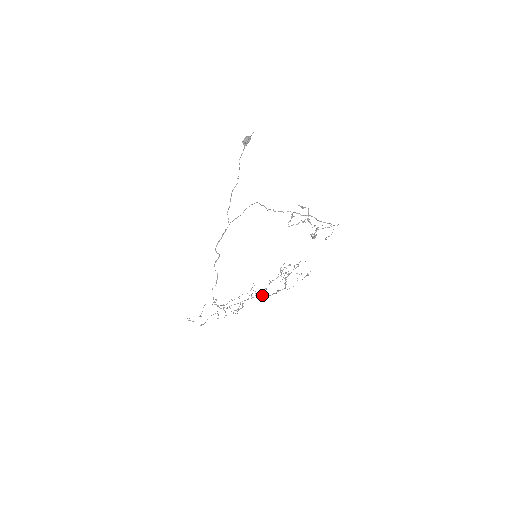
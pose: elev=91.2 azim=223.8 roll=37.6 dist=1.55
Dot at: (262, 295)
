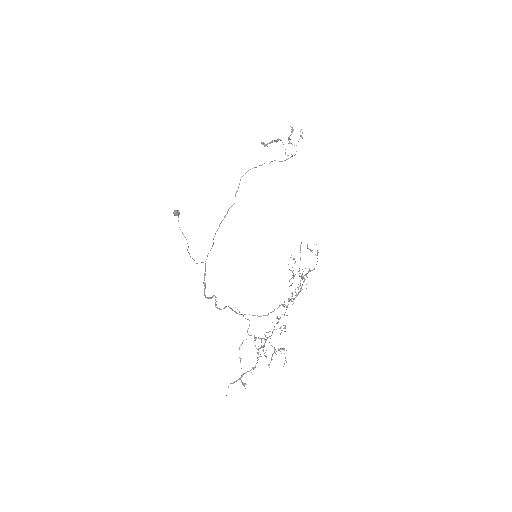
Dot at: (295, 291)
